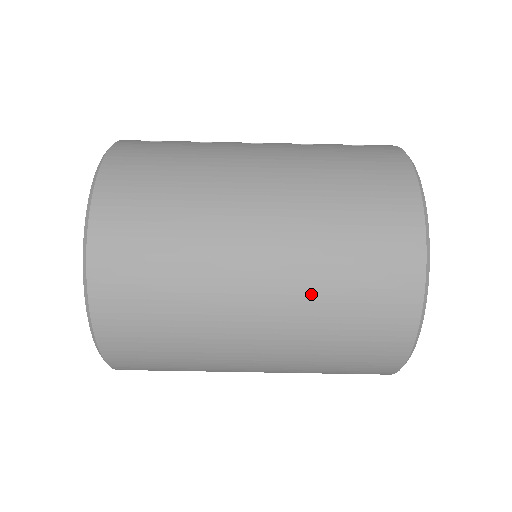
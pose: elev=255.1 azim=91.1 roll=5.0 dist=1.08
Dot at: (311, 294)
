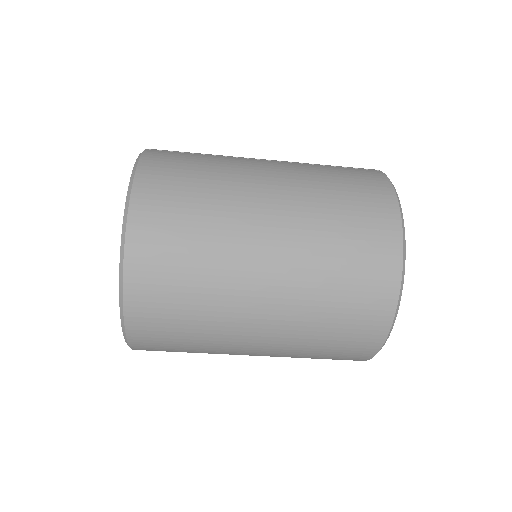
Dot at: (310, 287)
